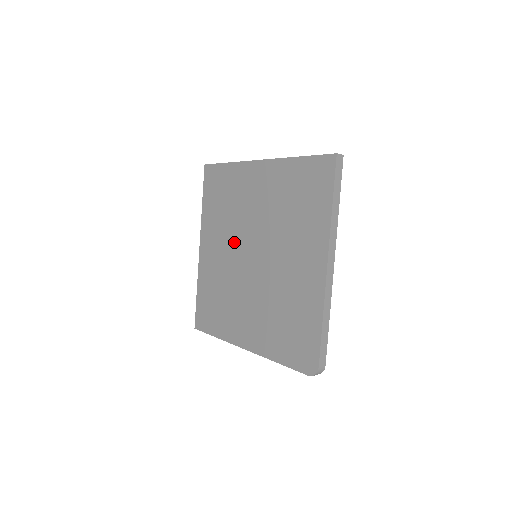
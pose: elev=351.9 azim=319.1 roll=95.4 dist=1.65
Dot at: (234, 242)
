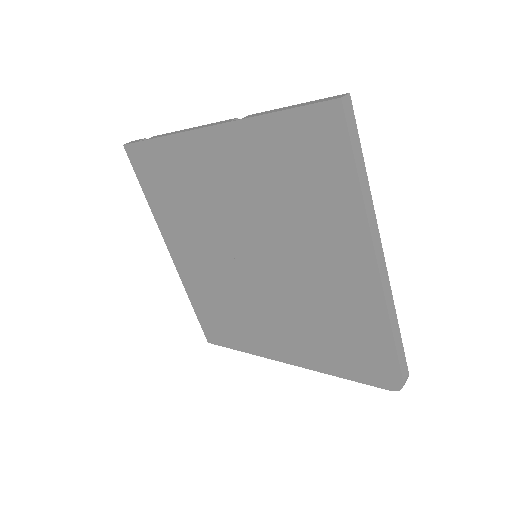
Dot at: (216, 244)
